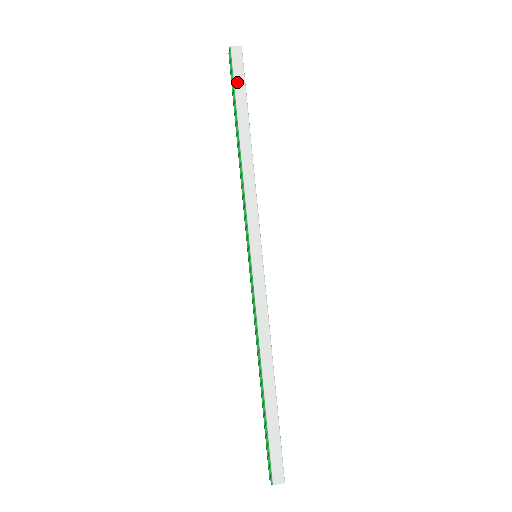
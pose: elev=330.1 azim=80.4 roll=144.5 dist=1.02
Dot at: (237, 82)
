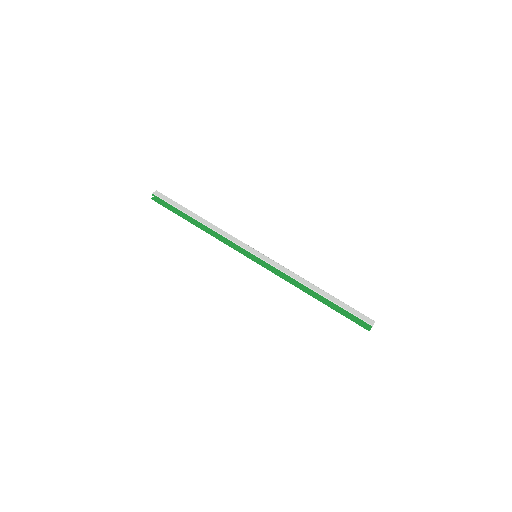
Dot at: (171, 203)
